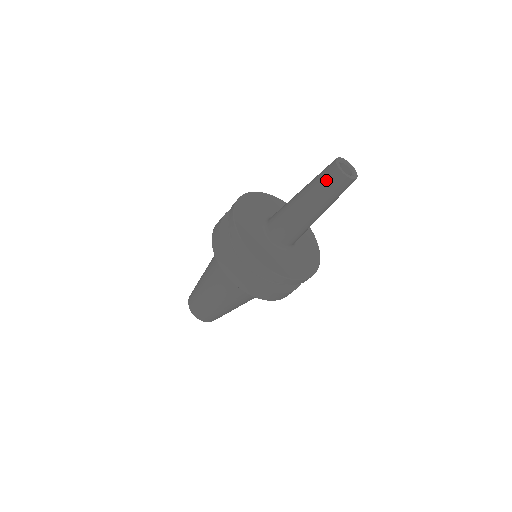
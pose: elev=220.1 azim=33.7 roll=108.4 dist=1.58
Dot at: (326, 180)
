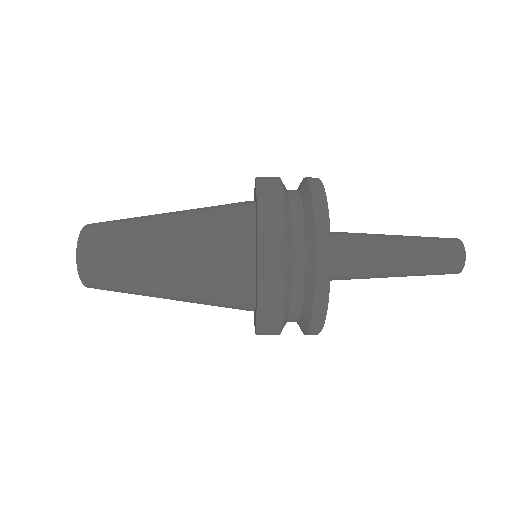
Dot at: (443, 264)
